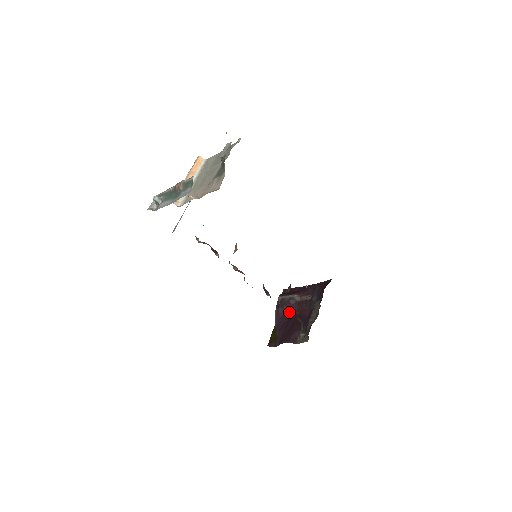
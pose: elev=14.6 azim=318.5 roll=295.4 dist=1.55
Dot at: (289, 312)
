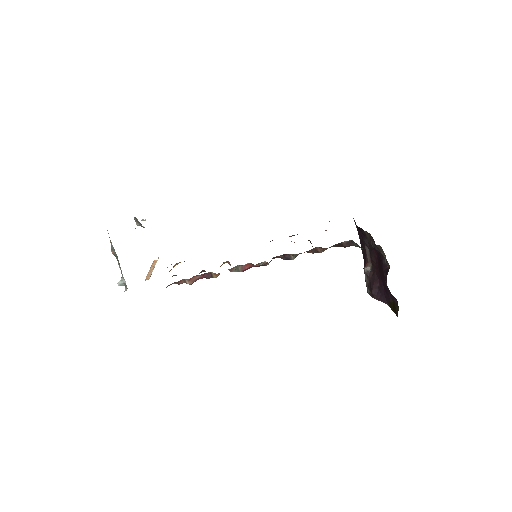
Dot at: (377, 280)
